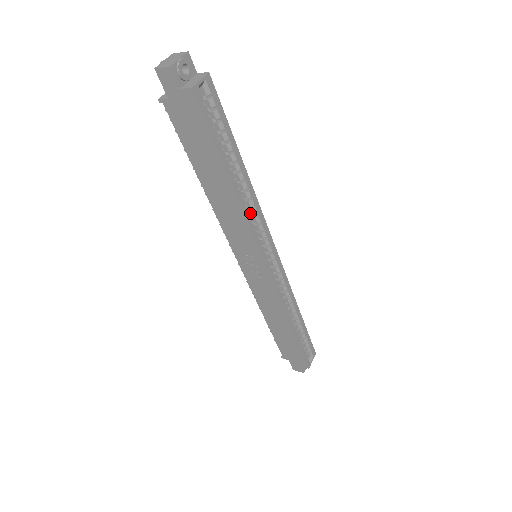
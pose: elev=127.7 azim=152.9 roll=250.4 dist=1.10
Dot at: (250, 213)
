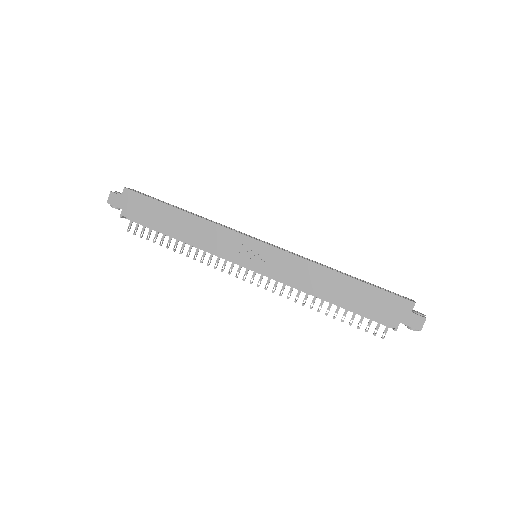
Dot at: occluded
